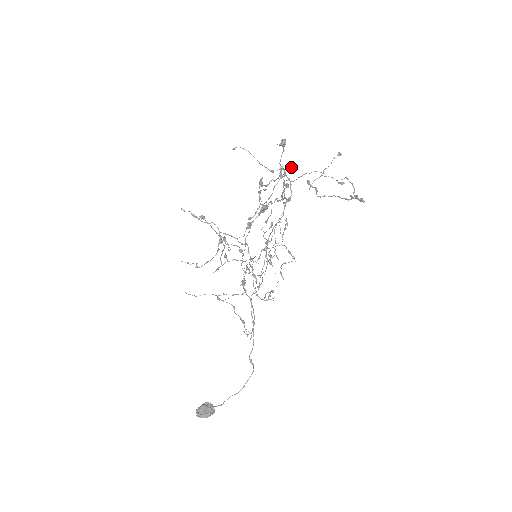
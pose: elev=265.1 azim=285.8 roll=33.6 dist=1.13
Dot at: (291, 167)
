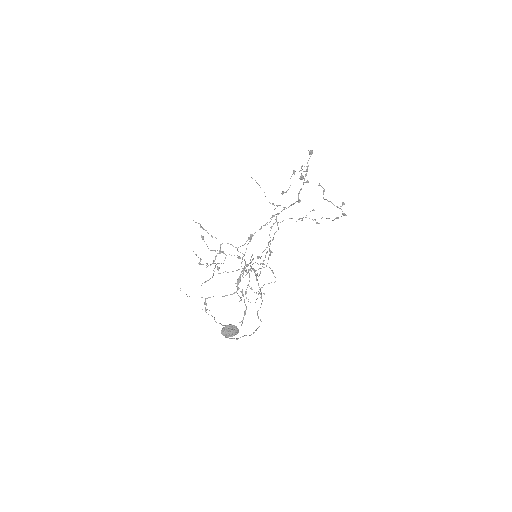
Dot at: (284, 207)
